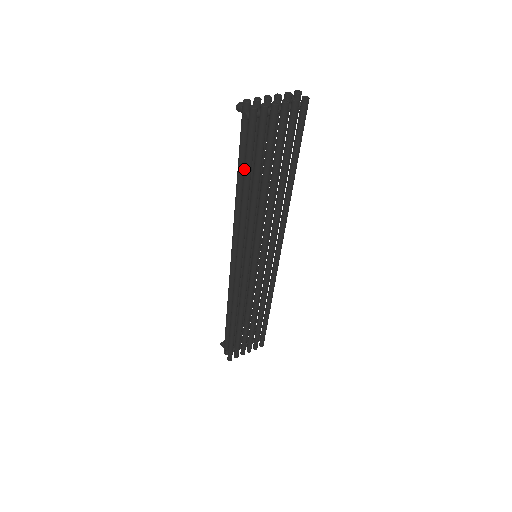
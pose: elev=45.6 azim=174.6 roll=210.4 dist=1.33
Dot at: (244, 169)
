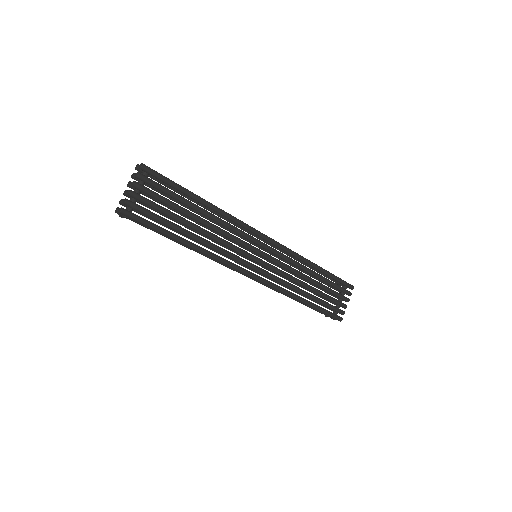
Dot at: occluded
